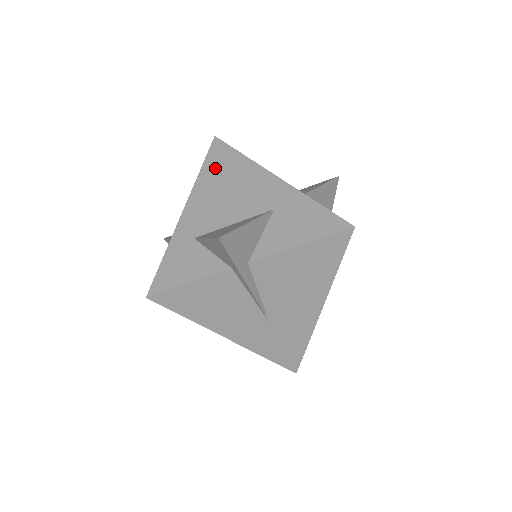
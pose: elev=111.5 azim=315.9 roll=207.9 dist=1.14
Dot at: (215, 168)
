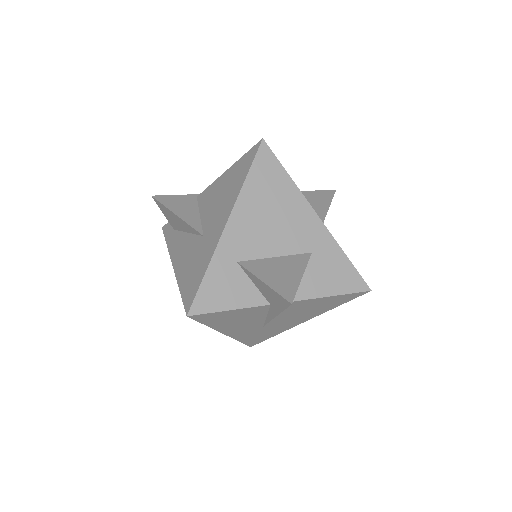
Dot at: (261, 183)
